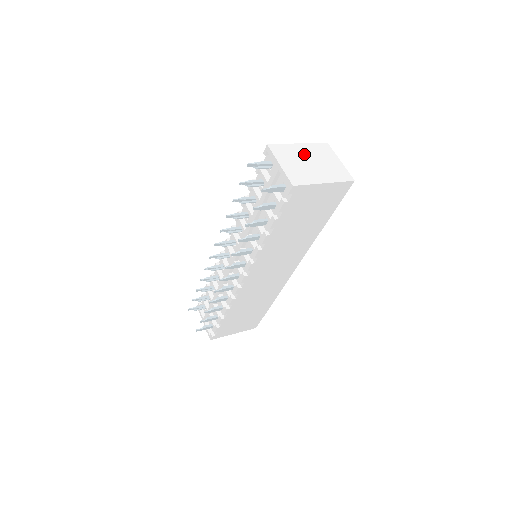
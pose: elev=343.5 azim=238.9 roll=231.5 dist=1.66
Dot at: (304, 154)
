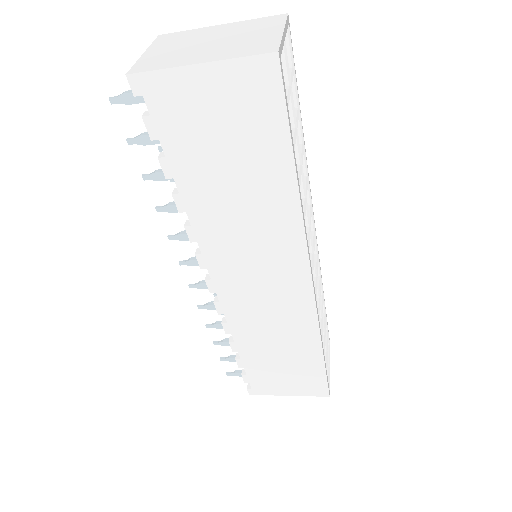
Dot at: (212, 34)
